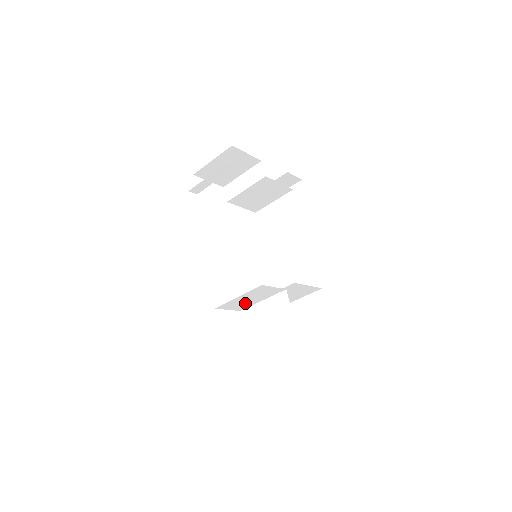
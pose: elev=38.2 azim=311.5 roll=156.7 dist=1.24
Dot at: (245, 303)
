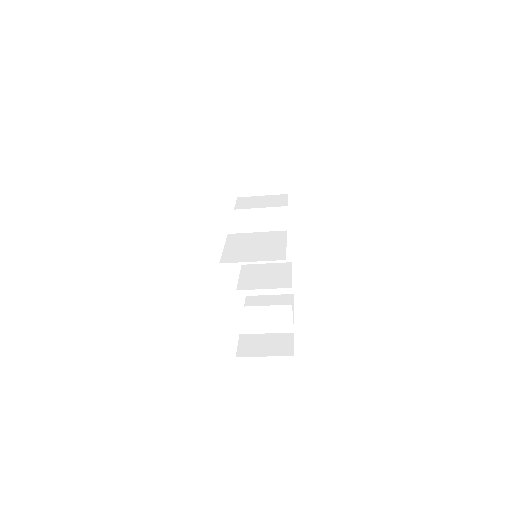
Dot at: occluded
